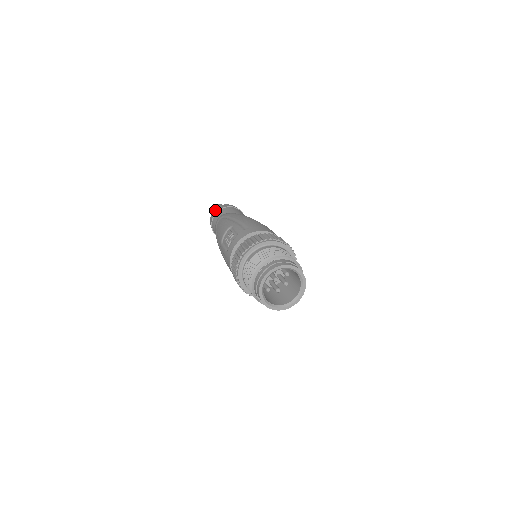
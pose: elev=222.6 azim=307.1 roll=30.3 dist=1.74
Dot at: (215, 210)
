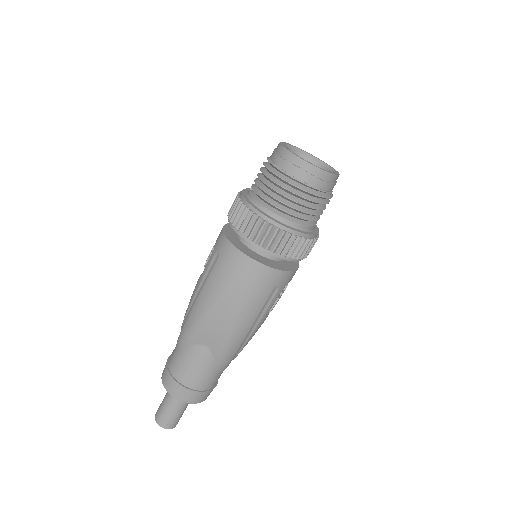
Dot at: occluded
